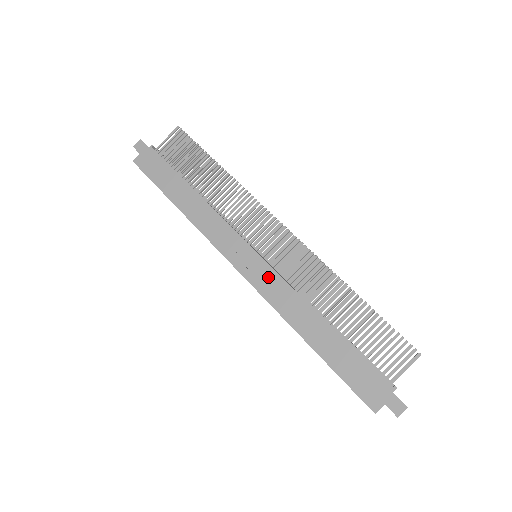
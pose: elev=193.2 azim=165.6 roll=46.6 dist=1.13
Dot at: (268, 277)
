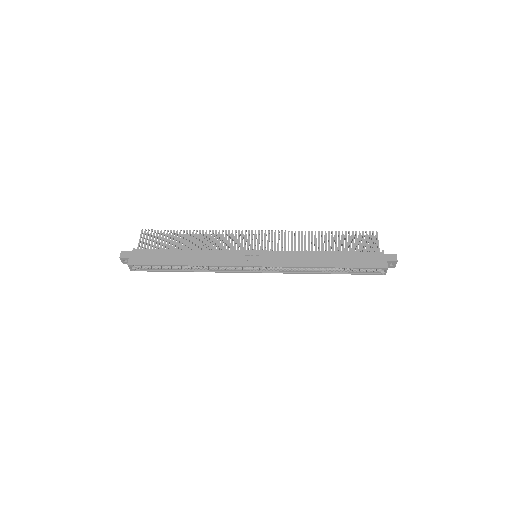
Dot at: (275, 256)
